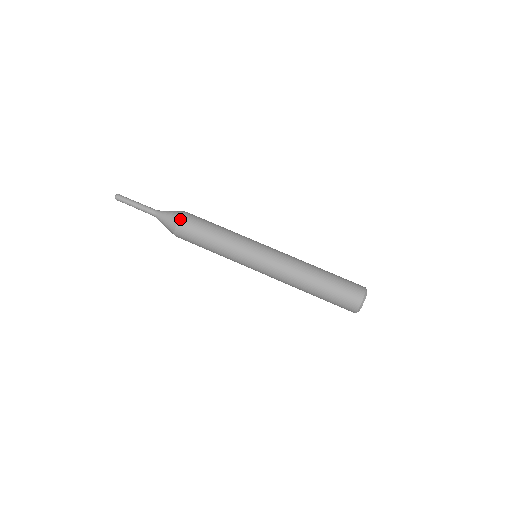
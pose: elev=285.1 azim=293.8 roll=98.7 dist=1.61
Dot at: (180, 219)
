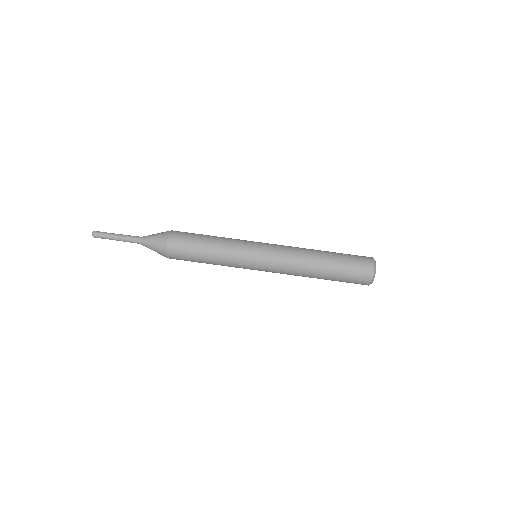
Dot at: (168, 248)
